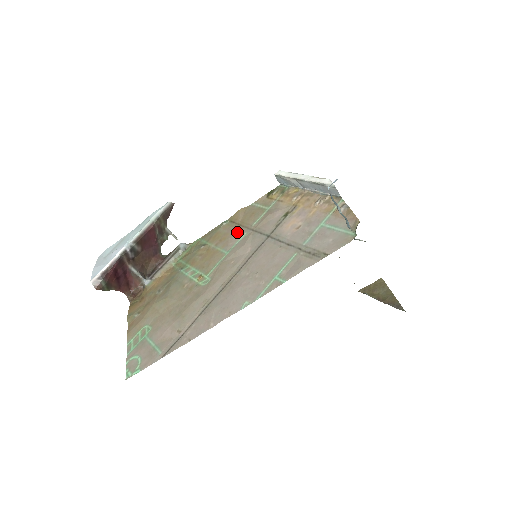
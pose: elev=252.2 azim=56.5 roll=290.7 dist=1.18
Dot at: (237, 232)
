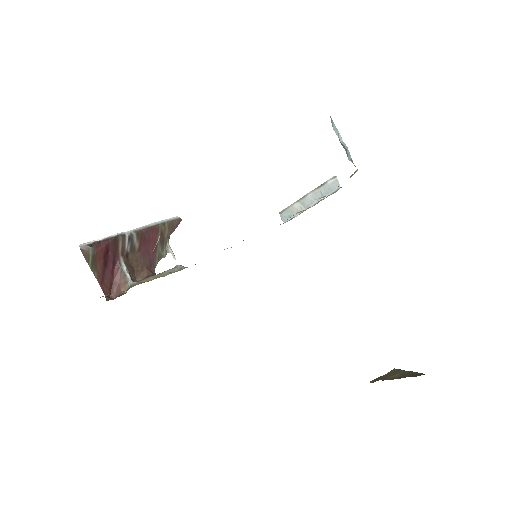
Dot at: occluded
